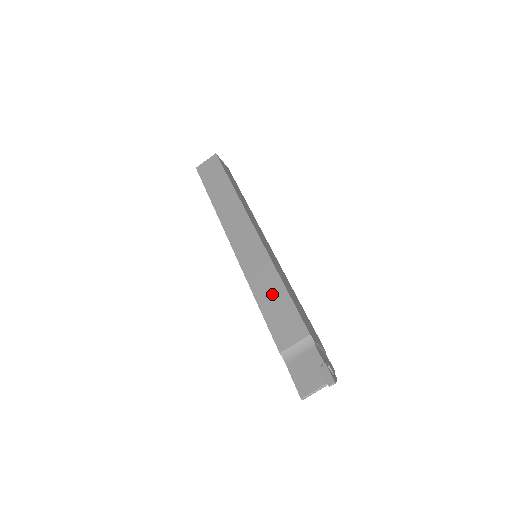
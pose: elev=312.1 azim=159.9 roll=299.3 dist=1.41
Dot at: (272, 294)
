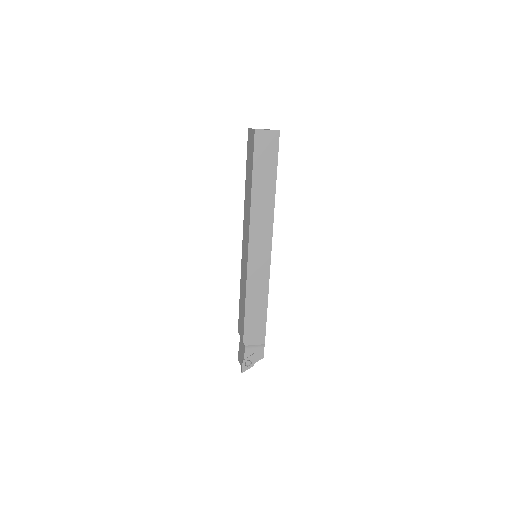
Dot at: (242, 300)
